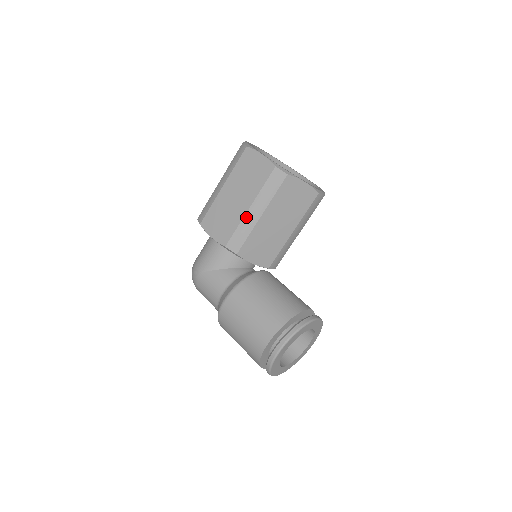
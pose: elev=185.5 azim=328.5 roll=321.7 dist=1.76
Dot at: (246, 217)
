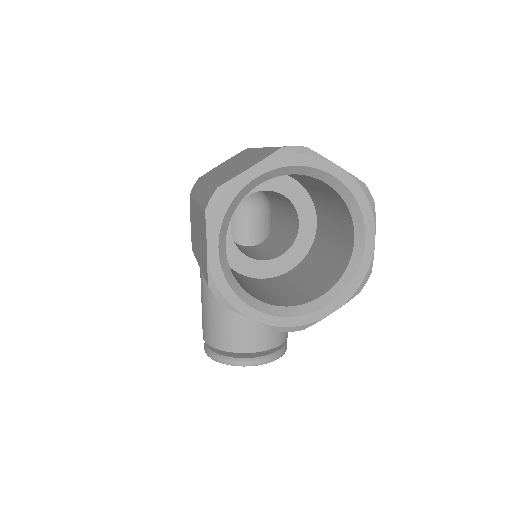
Dot at: occluded
